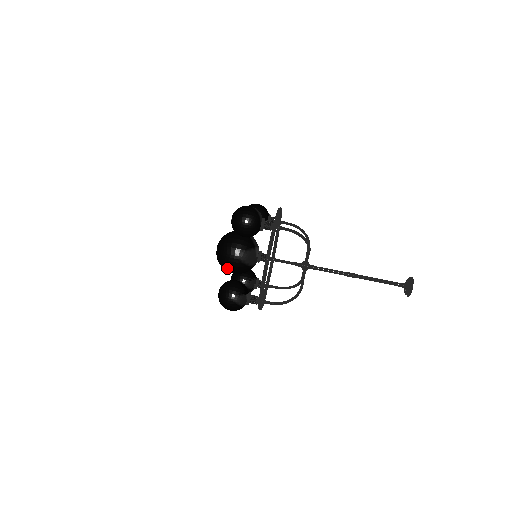
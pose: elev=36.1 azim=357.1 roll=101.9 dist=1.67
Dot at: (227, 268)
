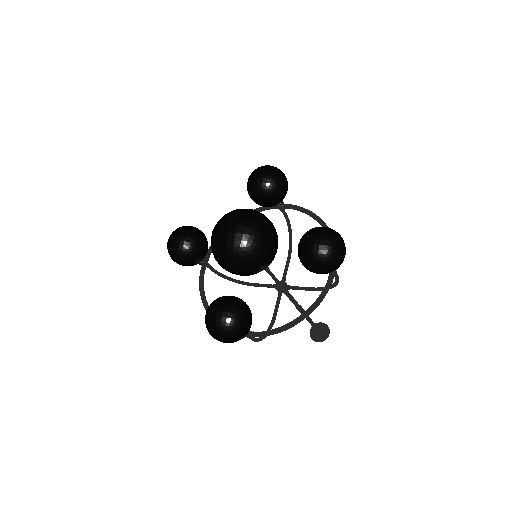
Dot at: (231, 266)
